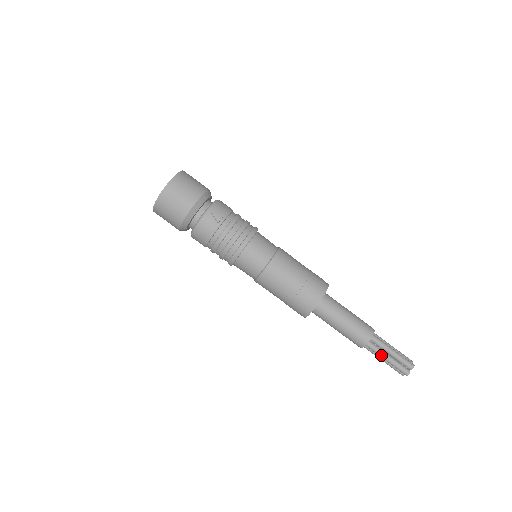
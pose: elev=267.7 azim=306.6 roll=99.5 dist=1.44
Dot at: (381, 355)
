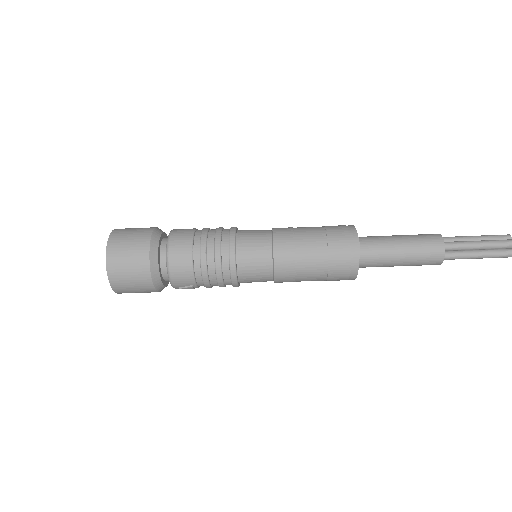
Dot at: occluded
